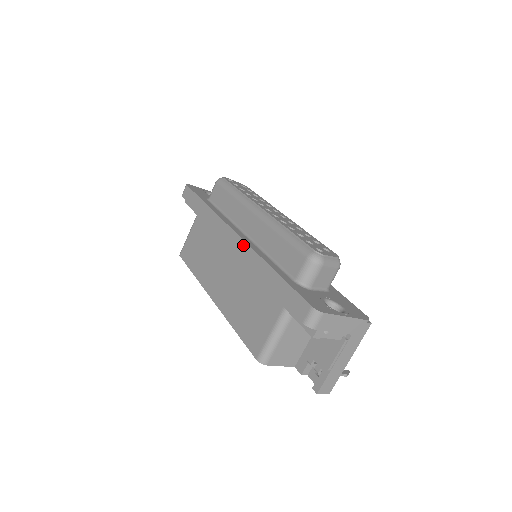
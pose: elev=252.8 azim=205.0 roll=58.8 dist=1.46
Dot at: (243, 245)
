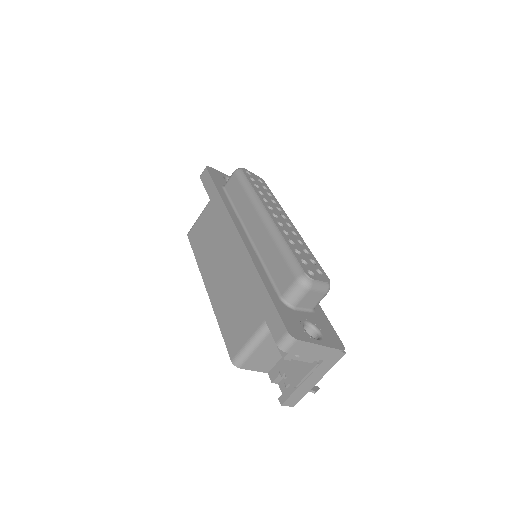
Dot at: (242, 247)
